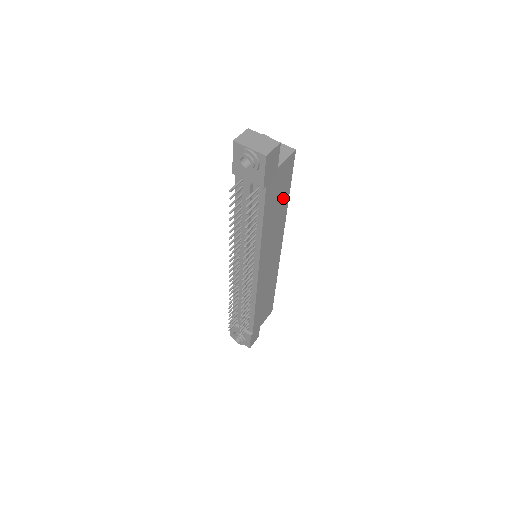
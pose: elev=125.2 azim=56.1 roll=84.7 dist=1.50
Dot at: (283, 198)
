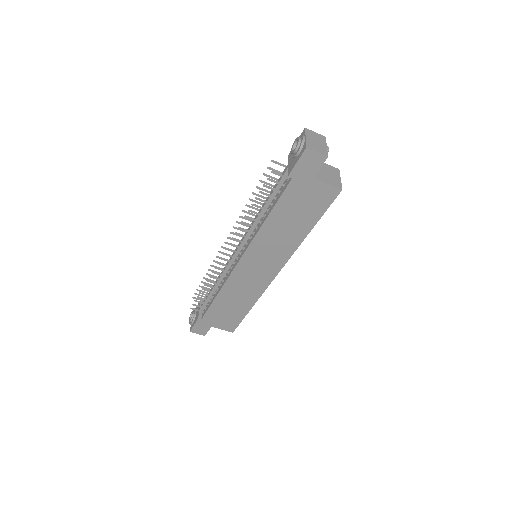
Dot at: (305, 221)
